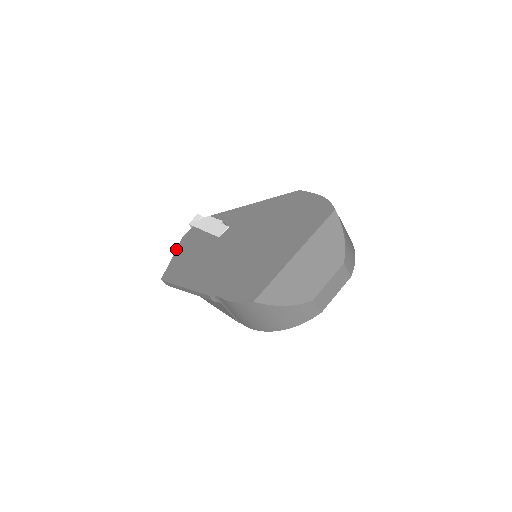
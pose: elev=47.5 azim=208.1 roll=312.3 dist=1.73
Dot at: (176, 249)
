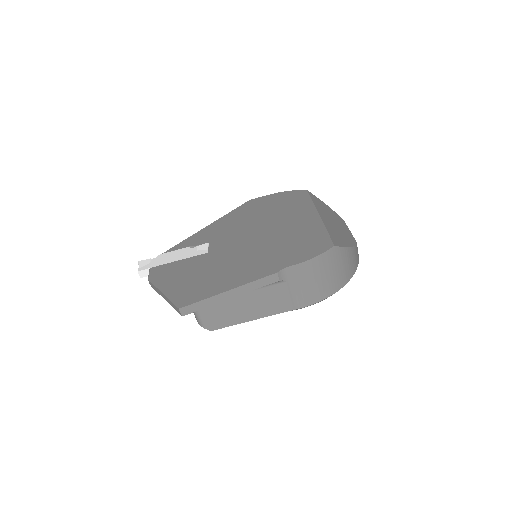
Dot at: (156, 287)
